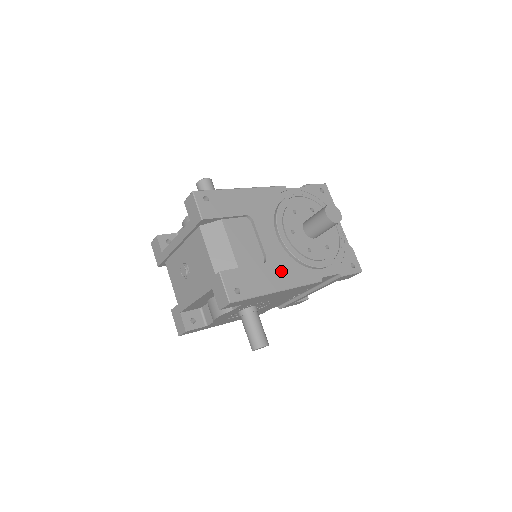
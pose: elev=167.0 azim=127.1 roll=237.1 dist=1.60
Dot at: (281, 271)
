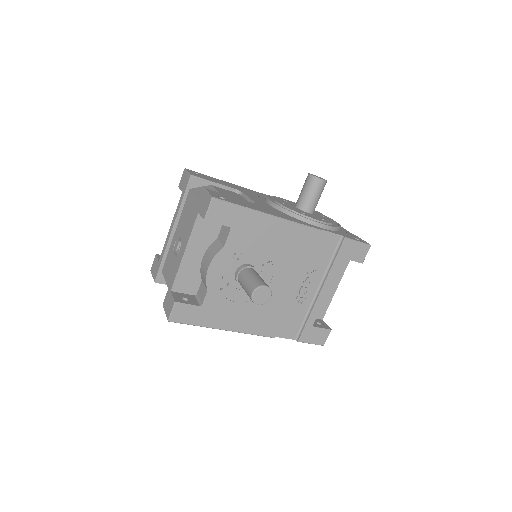
Dot at: (272, 211)
